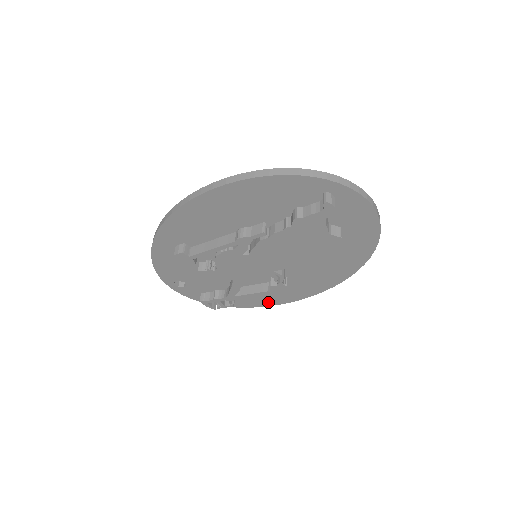
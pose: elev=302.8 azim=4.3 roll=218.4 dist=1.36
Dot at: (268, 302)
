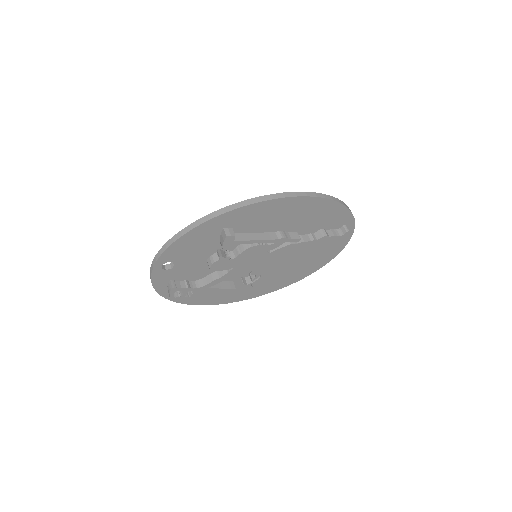
Dot at: (206, 301)
